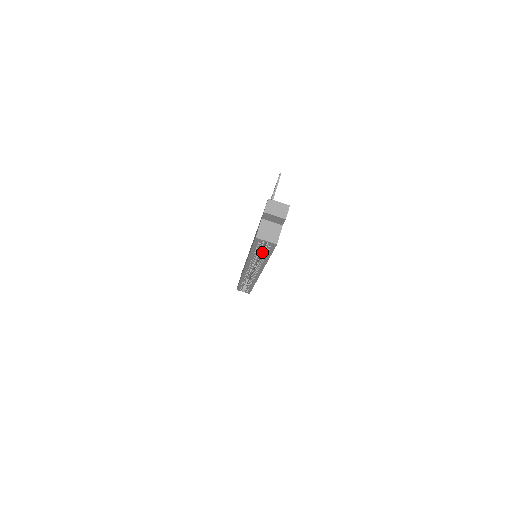
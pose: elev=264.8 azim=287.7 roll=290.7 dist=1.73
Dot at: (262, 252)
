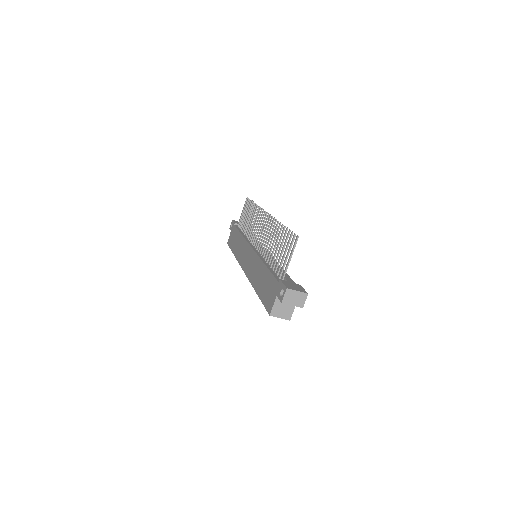
Dot at: occluded
